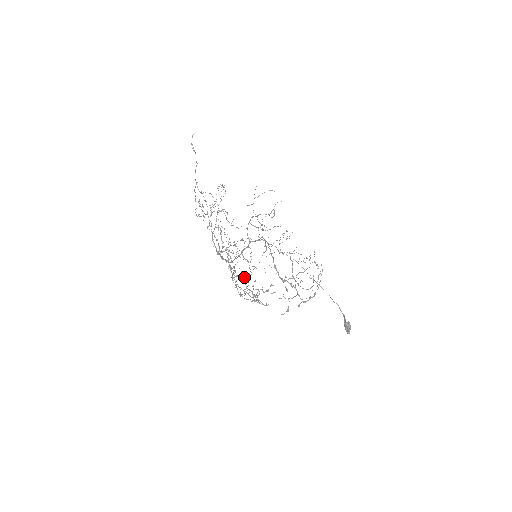
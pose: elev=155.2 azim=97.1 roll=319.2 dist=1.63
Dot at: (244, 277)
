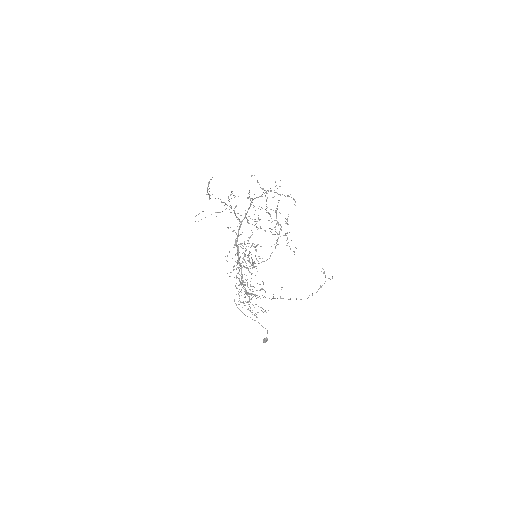
Dot at: (275, 229)
